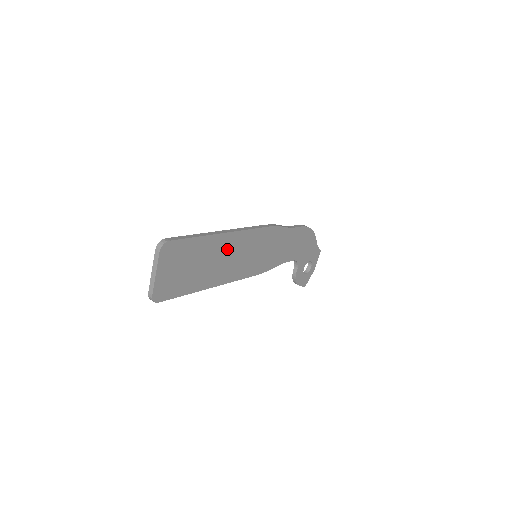
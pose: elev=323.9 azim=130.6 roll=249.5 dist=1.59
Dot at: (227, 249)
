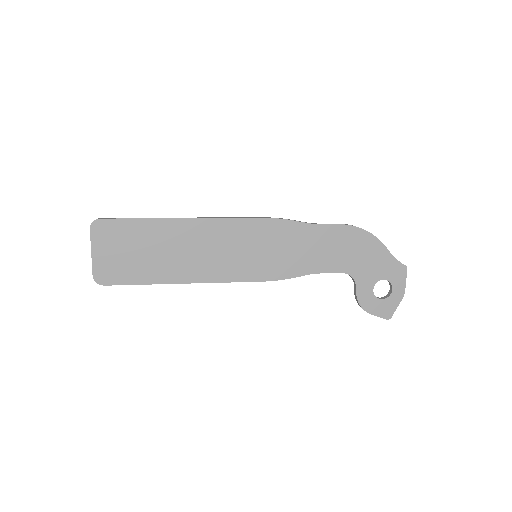
Dot at: (194, 239)
